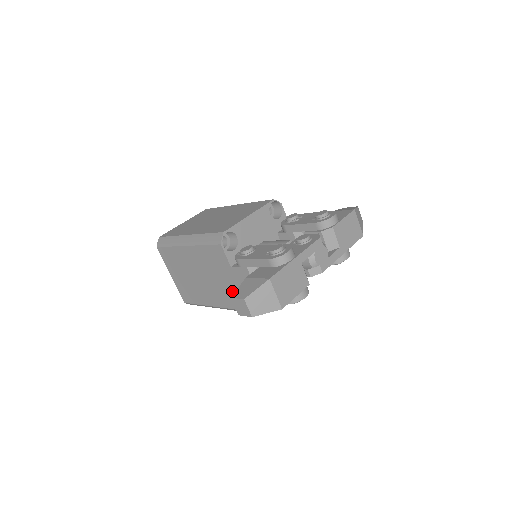
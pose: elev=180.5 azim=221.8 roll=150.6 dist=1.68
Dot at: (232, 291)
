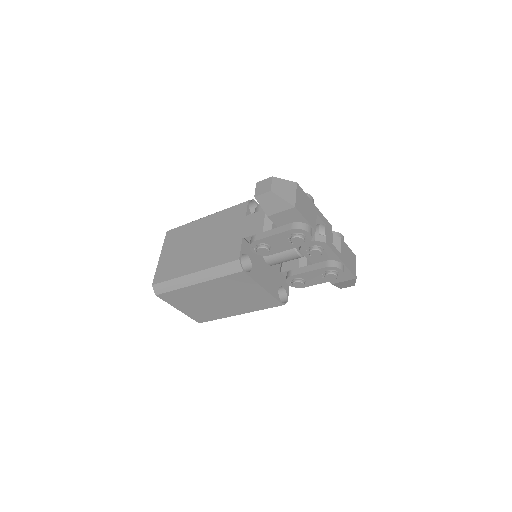
Dot at: (230, 244)
